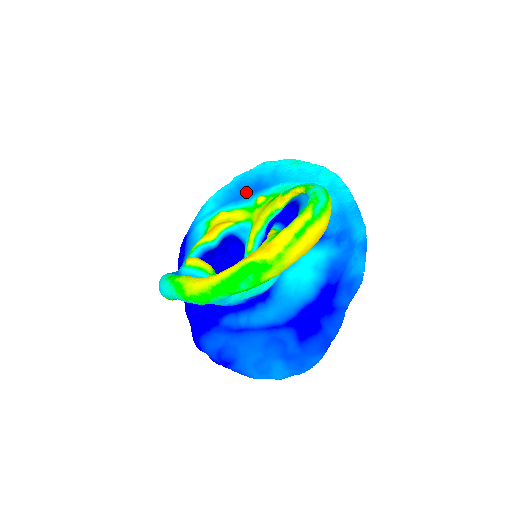
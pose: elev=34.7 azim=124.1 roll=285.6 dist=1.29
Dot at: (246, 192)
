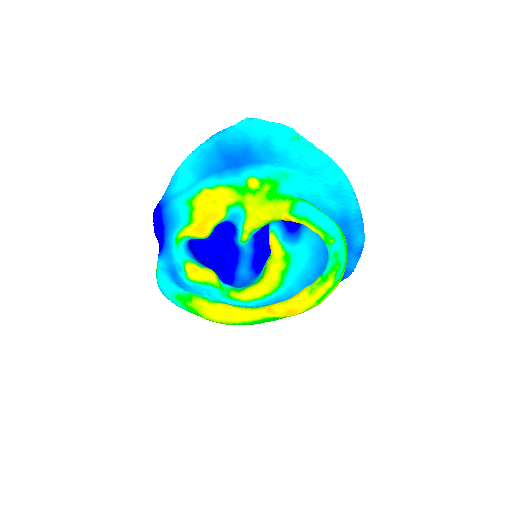
Dot at: (230, 161)
